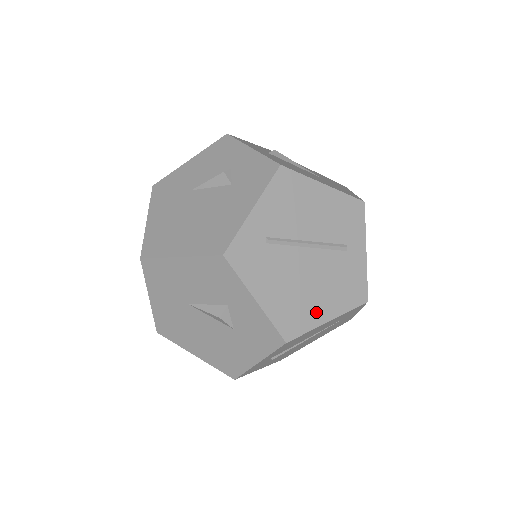
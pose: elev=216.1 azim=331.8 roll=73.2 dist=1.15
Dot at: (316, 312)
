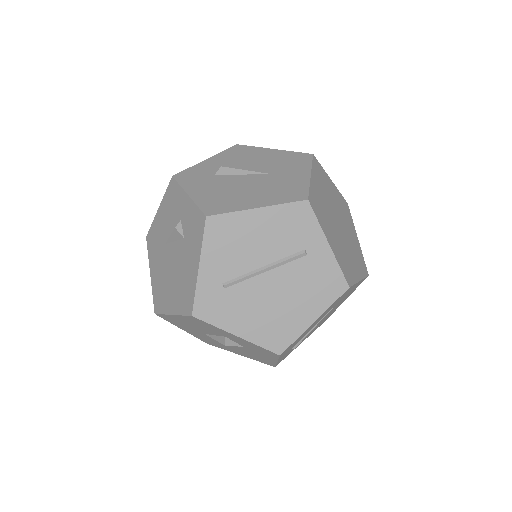
Dot at: (298, 320)
